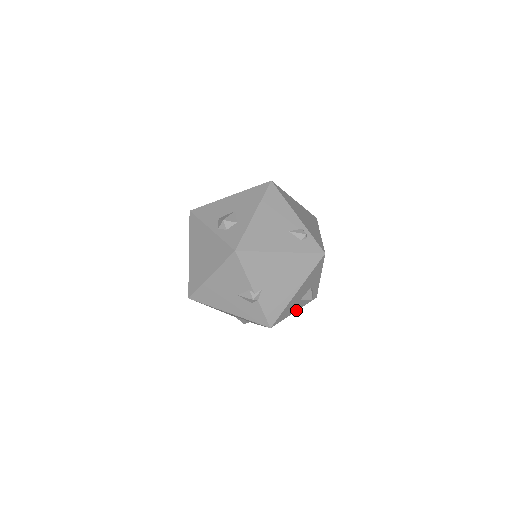
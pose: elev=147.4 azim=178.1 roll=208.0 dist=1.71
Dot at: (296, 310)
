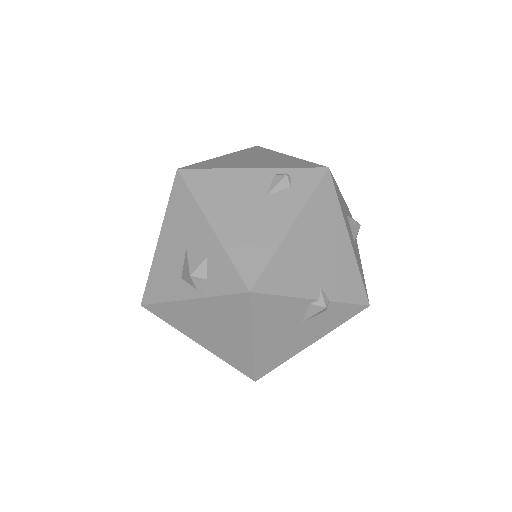
Dot at: occluded
